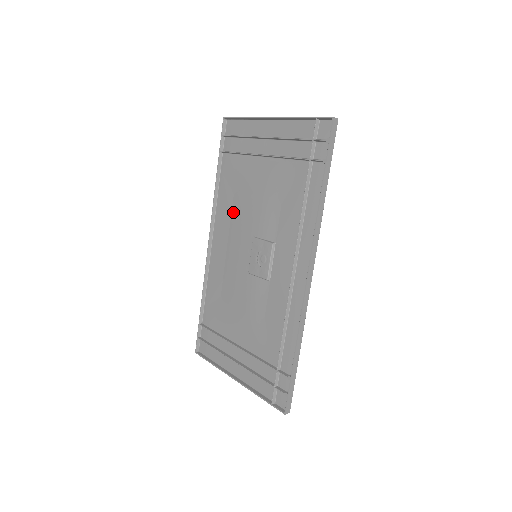
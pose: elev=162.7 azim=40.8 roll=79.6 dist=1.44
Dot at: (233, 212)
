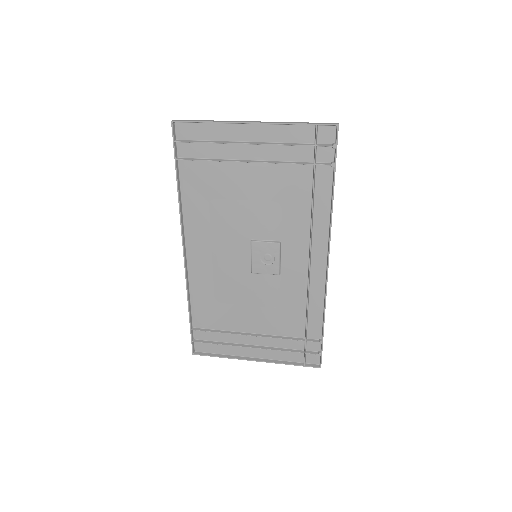
Dot at: (213, 220)
